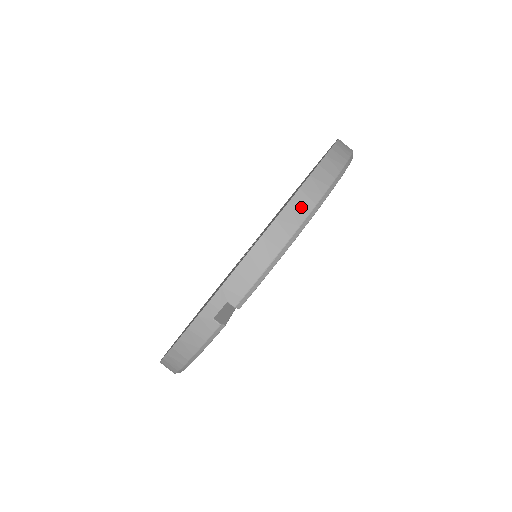
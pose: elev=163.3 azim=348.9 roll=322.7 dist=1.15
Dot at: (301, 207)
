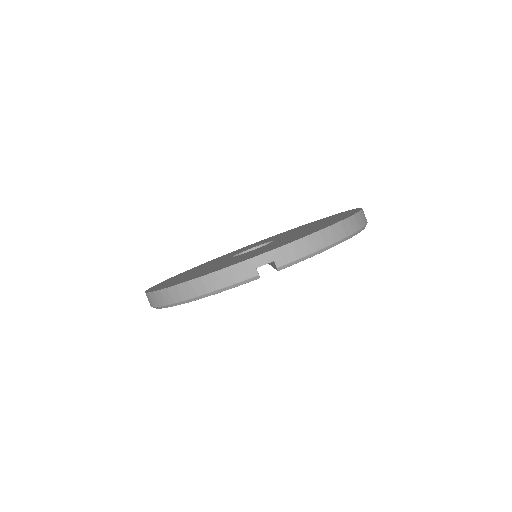
Dot at: (345, 229)
